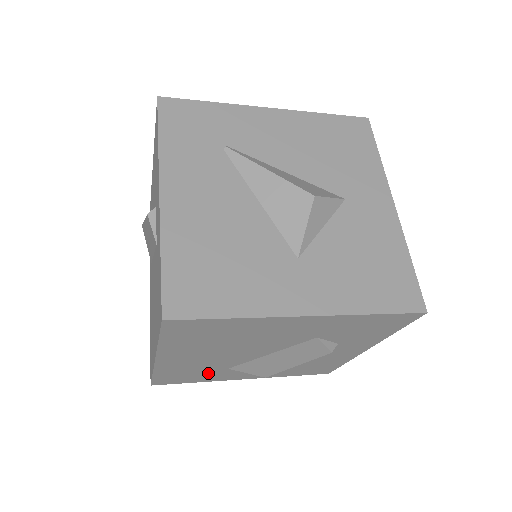
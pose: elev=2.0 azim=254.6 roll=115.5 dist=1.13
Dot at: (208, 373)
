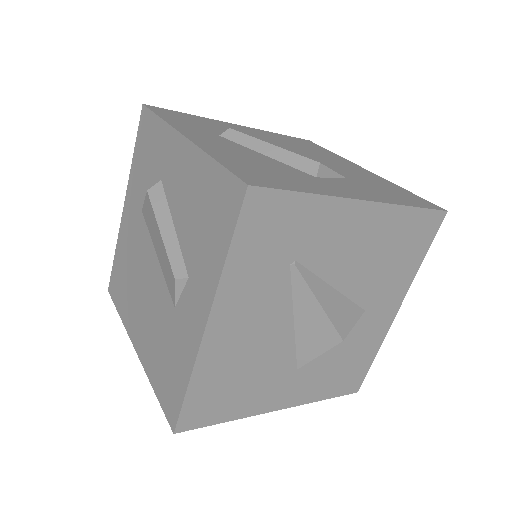
Dot at: occluded
